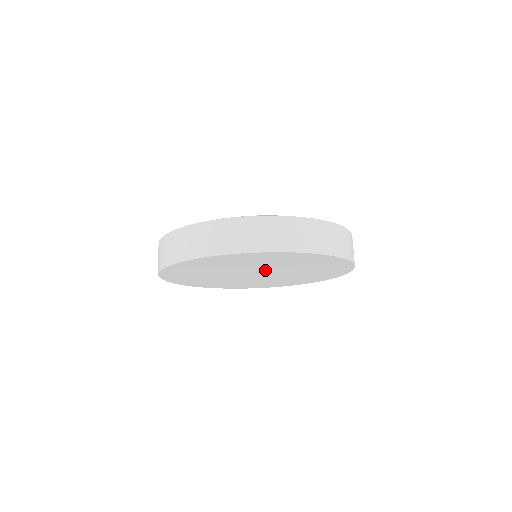
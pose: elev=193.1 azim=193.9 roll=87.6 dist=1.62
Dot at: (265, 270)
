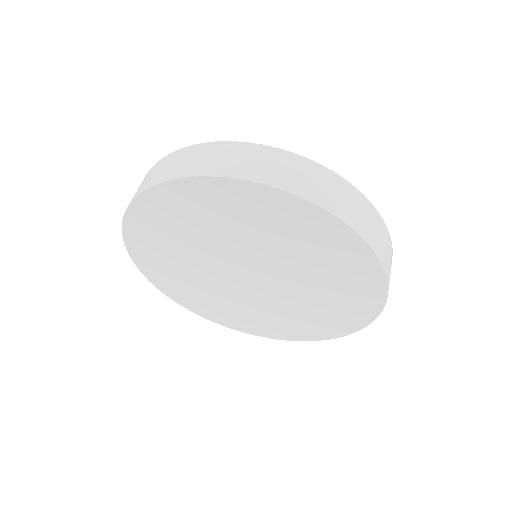
Dot at: (241, 259)
